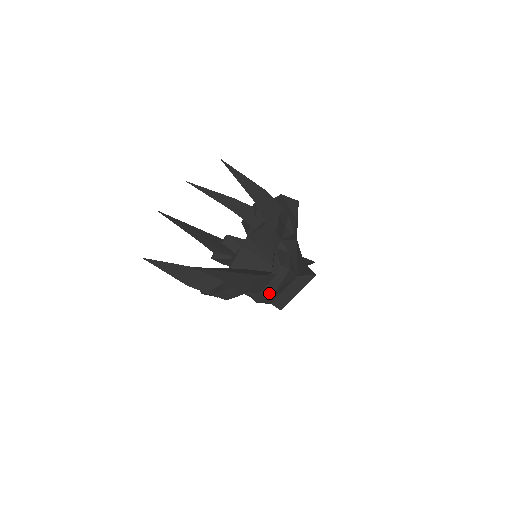
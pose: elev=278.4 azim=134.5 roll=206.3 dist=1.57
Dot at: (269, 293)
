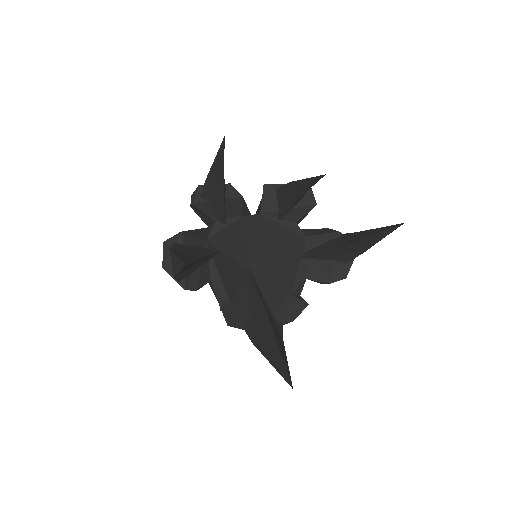
Dot at: occluded
